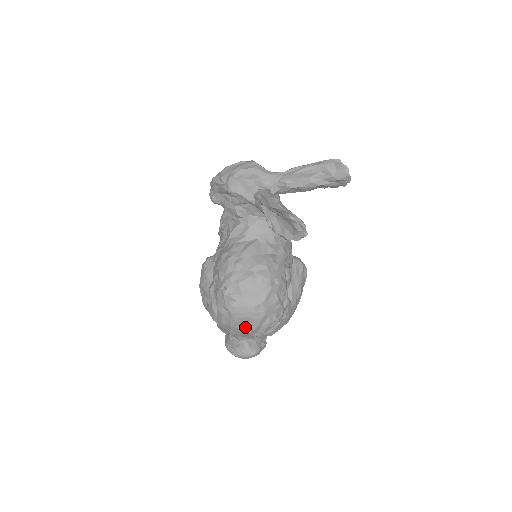
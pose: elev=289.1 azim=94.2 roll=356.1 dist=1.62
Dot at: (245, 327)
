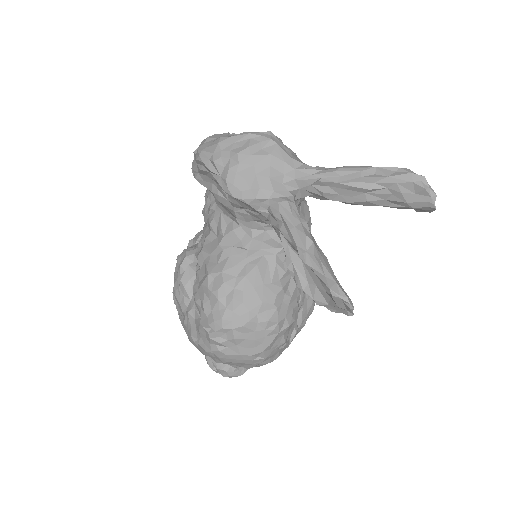
Dot at: (235, 365)
